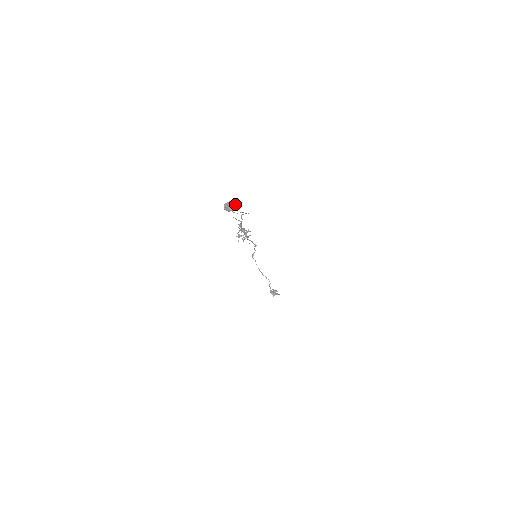
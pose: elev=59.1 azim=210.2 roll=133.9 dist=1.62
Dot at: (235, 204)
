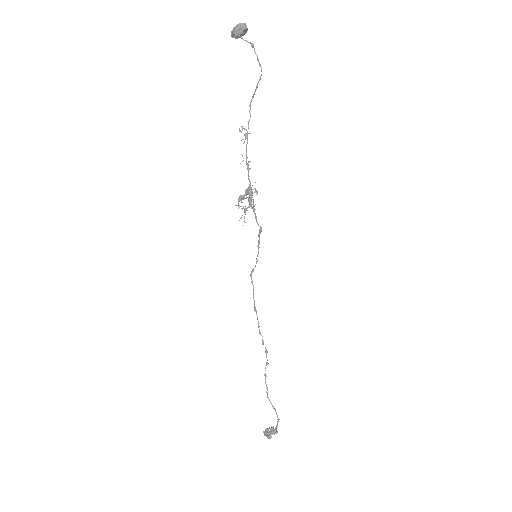
Dot at: (246, 25)
